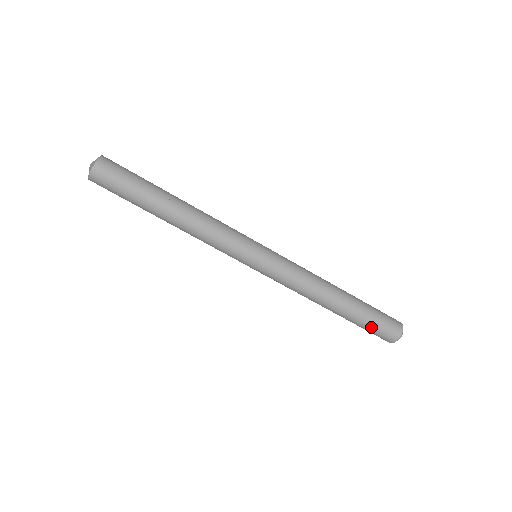
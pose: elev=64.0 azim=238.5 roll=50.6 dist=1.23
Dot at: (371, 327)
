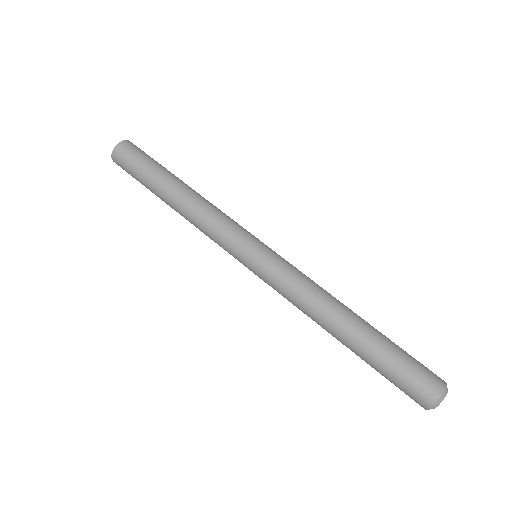
Dot at: (400, 364)
